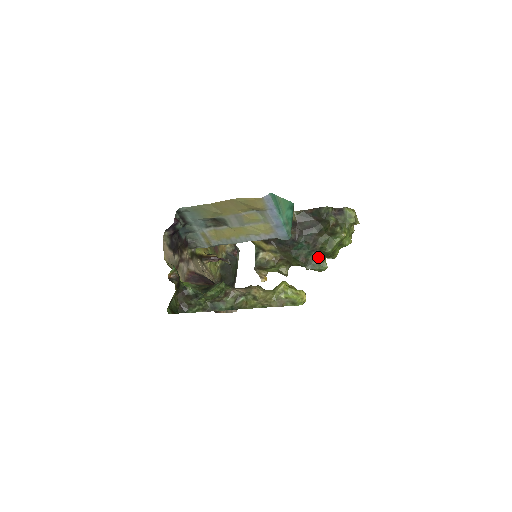
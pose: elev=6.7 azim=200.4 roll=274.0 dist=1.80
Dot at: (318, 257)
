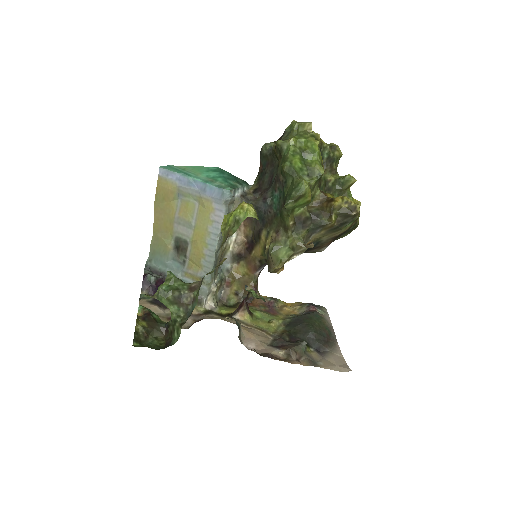
Dot at: (290, 185)
